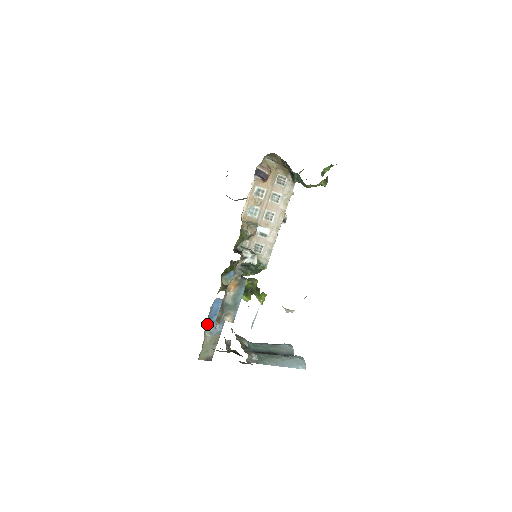
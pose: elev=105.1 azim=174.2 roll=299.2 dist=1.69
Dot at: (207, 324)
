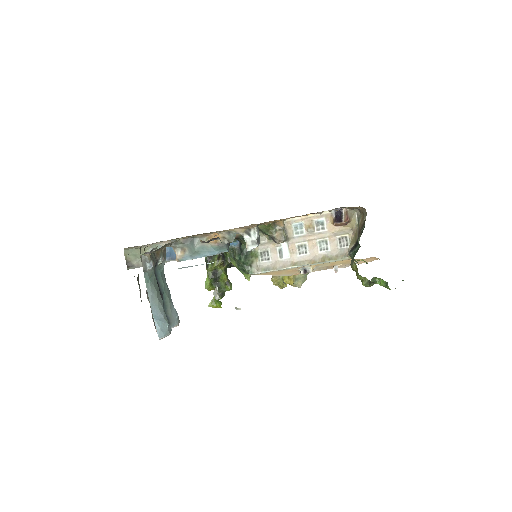
Dot at: occluded
